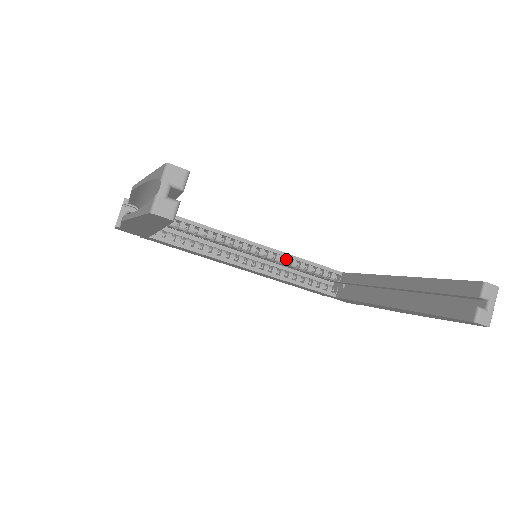
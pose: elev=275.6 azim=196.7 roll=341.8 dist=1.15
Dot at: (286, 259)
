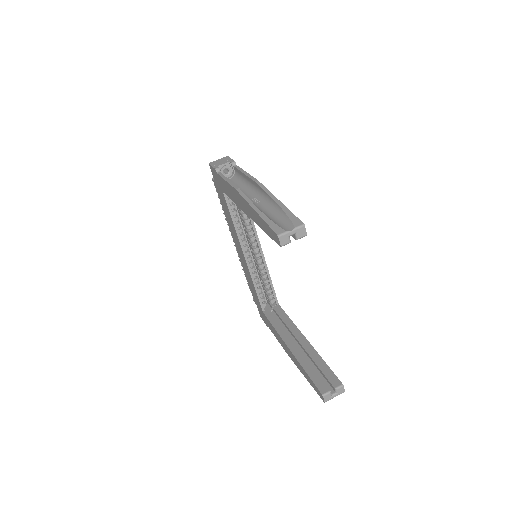
Dot at: (264, 270)
